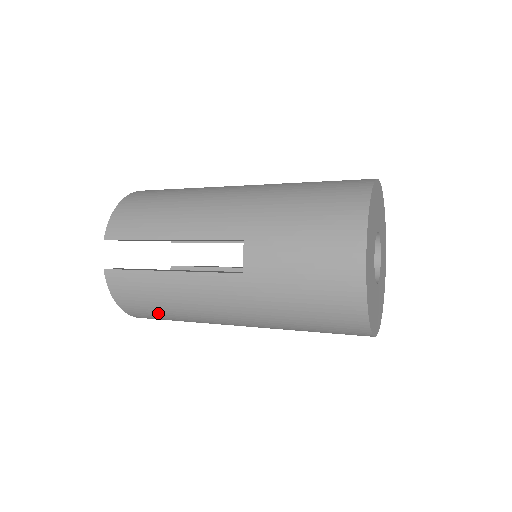
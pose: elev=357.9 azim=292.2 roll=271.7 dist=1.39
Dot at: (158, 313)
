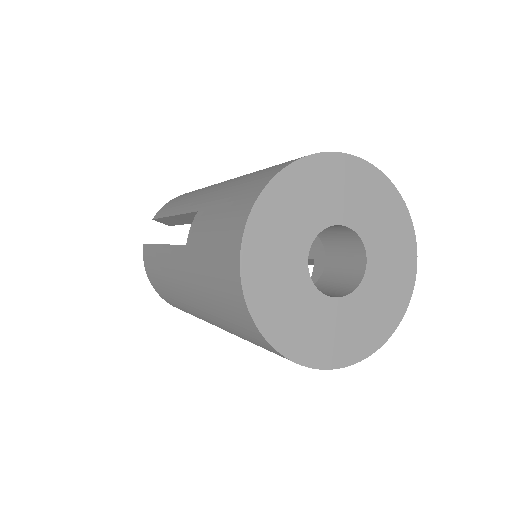
Dot at: (166, 295)
